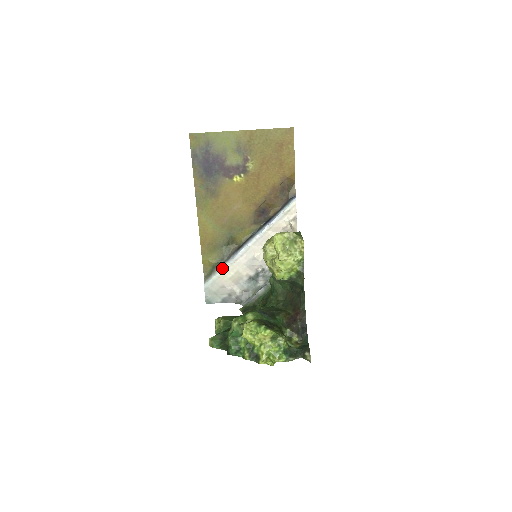
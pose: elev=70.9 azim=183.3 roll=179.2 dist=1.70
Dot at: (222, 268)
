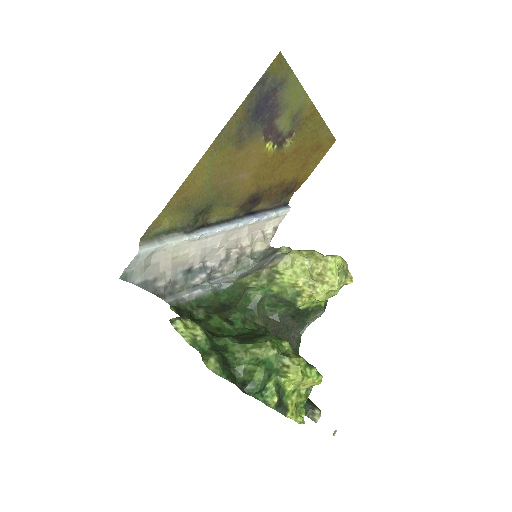
Dot at: (177, 240)
